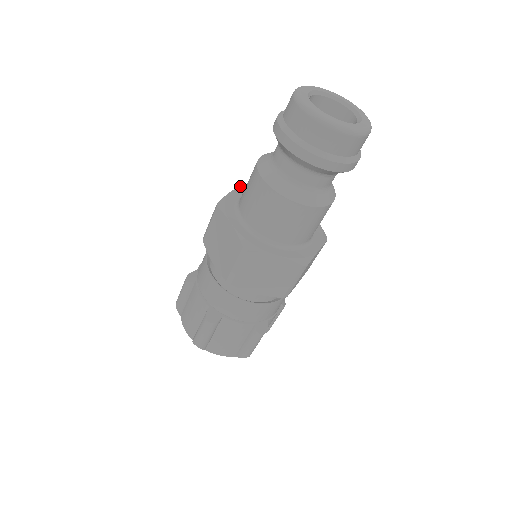
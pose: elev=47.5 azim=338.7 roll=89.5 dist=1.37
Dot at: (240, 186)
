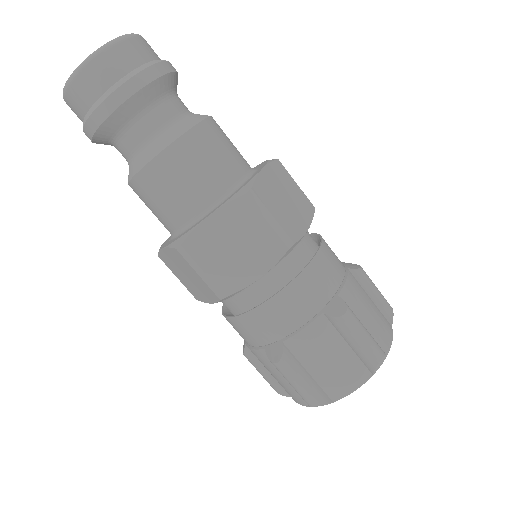
Dot at: occluded
